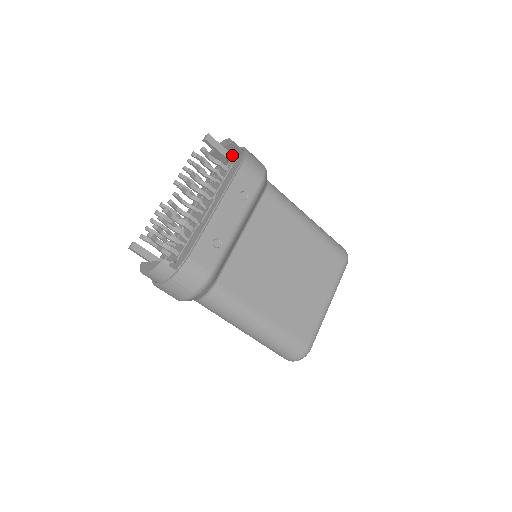
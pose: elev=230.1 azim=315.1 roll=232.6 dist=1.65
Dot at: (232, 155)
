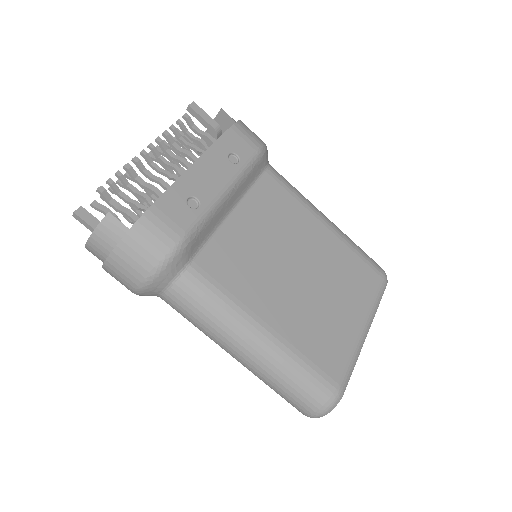
Dot at: occluded
